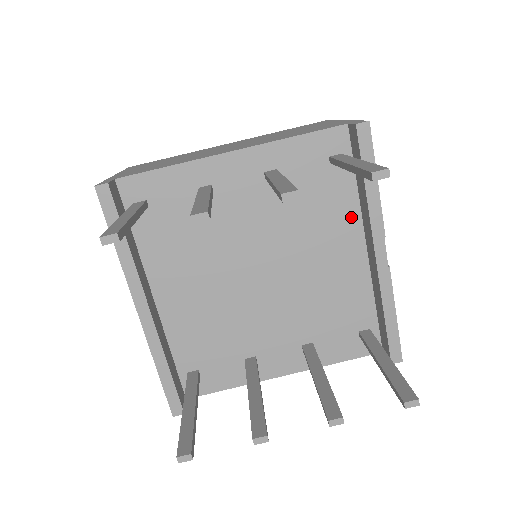
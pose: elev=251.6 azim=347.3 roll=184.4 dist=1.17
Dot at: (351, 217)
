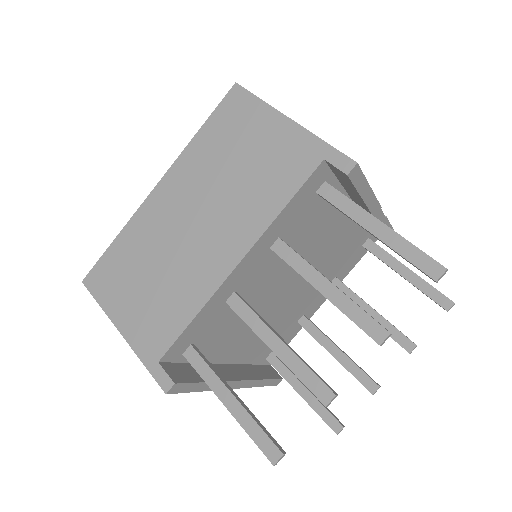
Dot at: occluded
